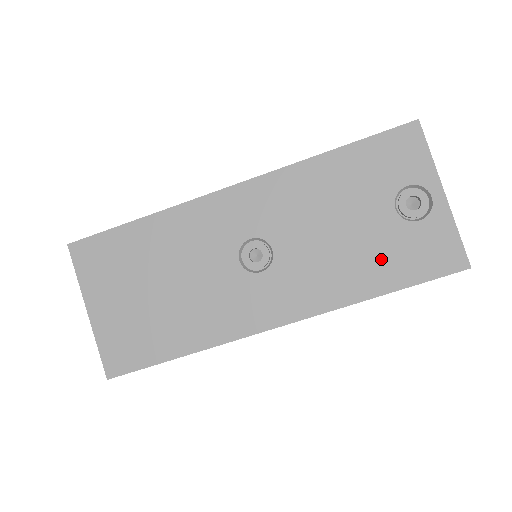
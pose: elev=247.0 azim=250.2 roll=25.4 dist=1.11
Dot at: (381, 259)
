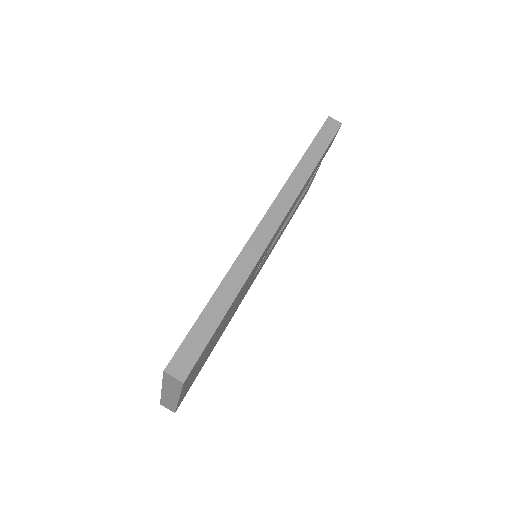
Dot at: occluded
